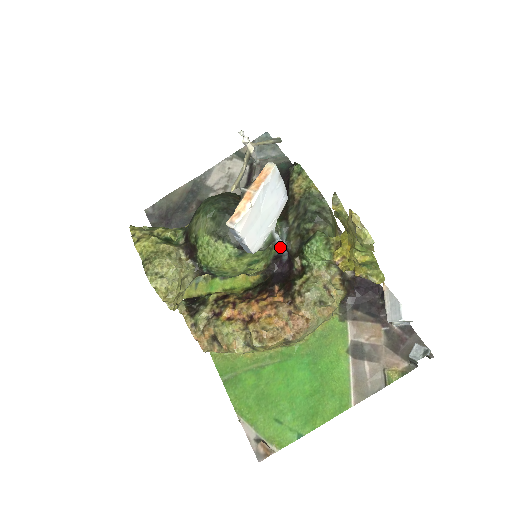
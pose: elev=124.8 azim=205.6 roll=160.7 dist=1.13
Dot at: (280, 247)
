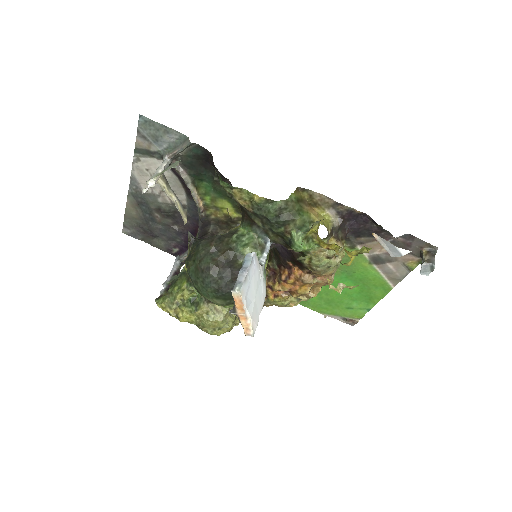
Dot at: (269, 246)
